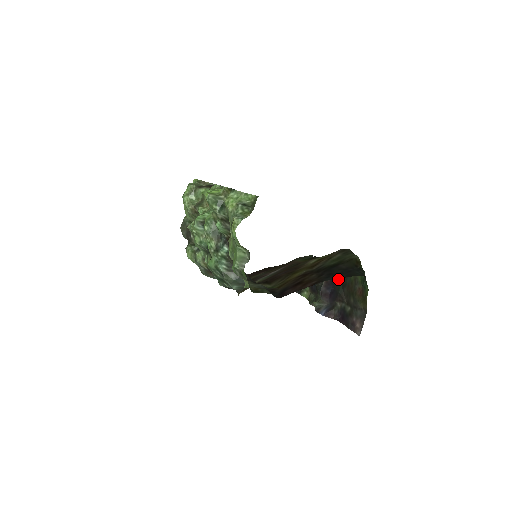
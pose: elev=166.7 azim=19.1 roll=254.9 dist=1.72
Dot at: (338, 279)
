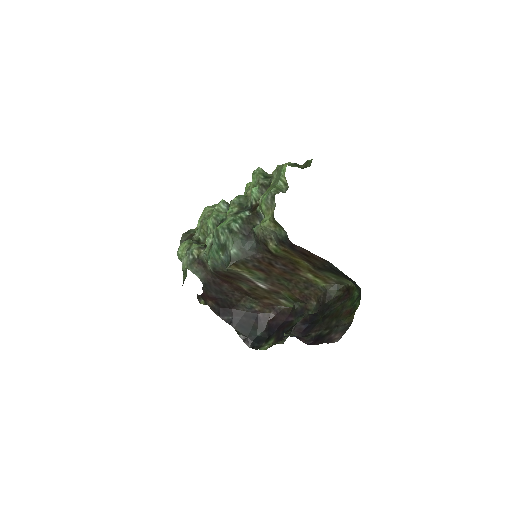
Dot at: (319, 316)
